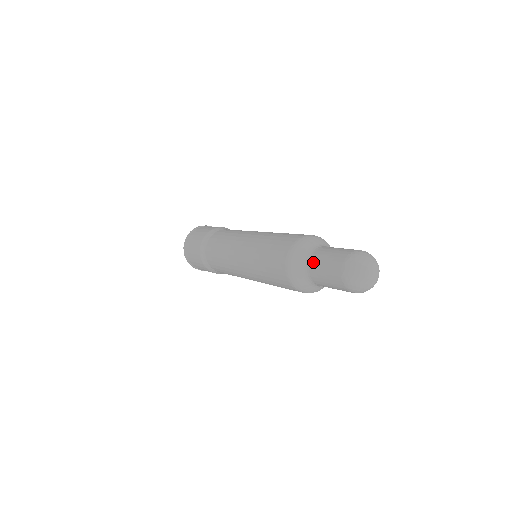
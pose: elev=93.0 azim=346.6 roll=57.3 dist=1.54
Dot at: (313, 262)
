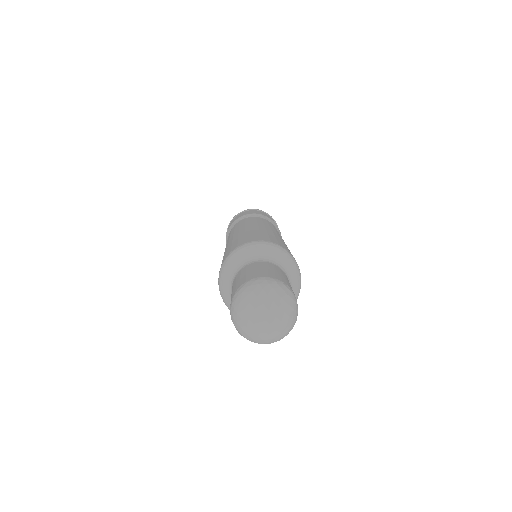
Dot at: (241, 270)
